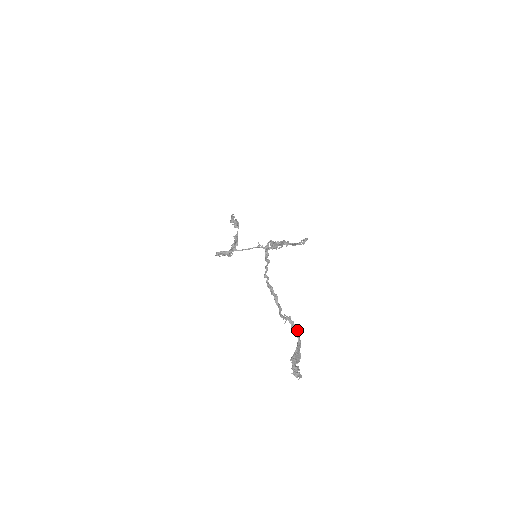
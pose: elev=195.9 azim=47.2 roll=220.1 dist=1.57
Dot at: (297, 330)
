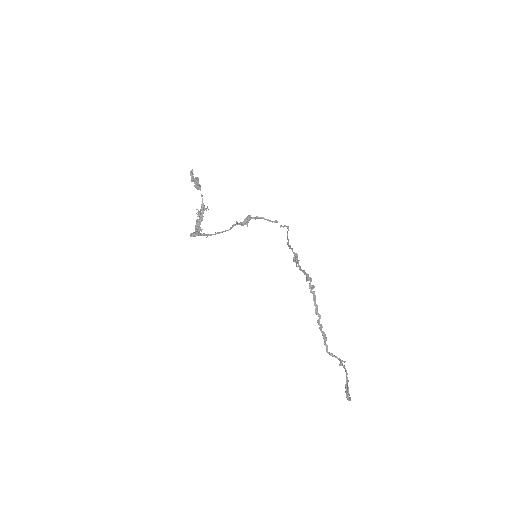
Dot at: occluded
